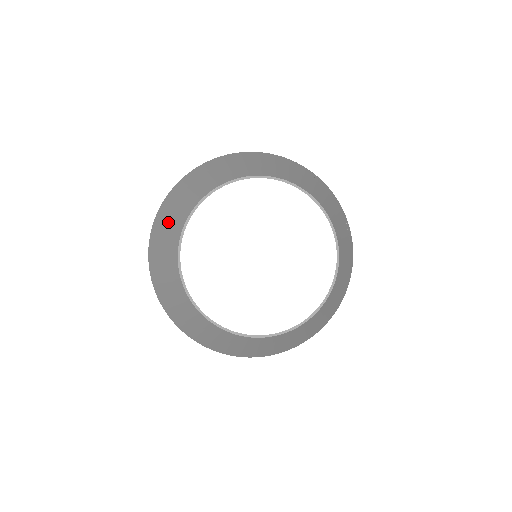
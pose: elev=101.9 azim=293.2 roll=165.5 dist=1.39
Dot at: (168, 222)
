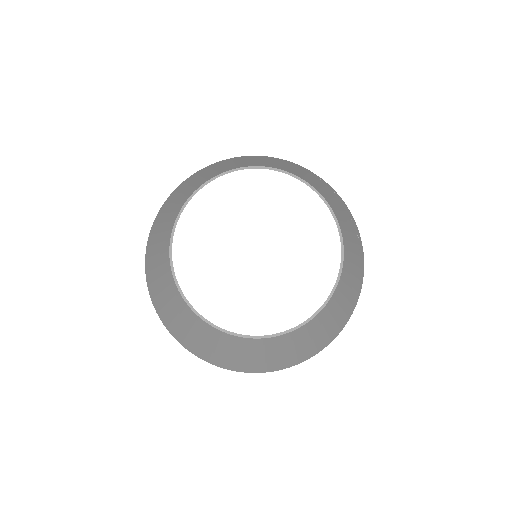
Dot at: (160, 232)
